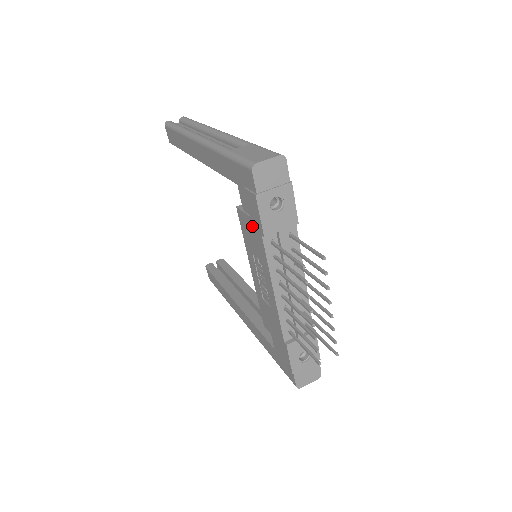
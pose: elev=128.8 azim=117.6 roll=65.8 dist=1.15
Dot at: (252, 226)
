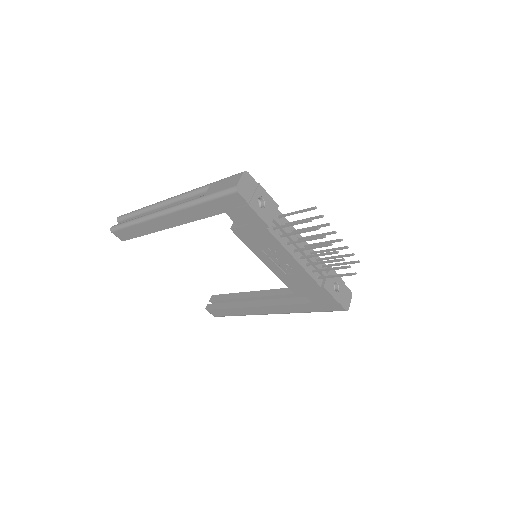
Dot at: (253, 230)
